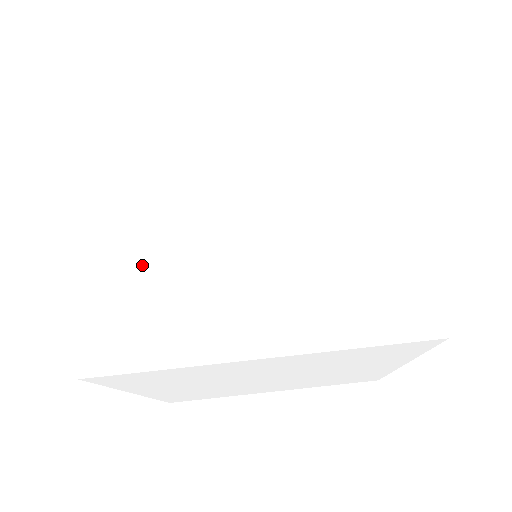
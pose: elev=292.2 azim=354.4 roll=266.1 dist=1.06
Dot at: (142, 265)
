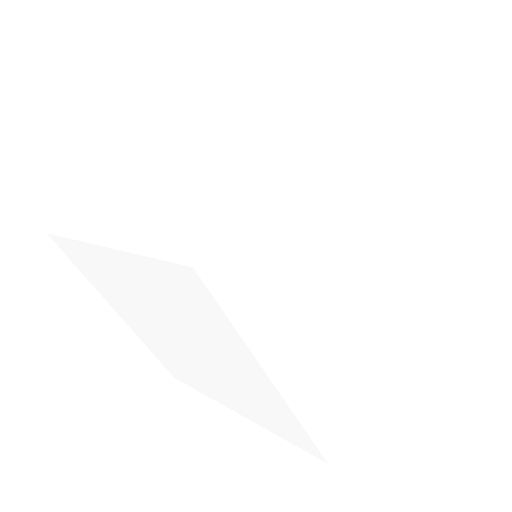
Dot at: (161, 351)
